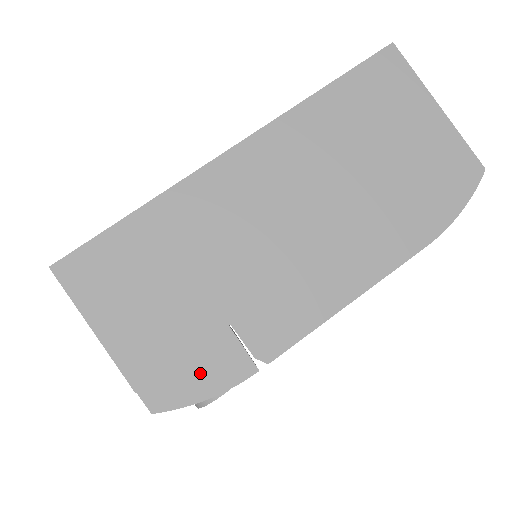
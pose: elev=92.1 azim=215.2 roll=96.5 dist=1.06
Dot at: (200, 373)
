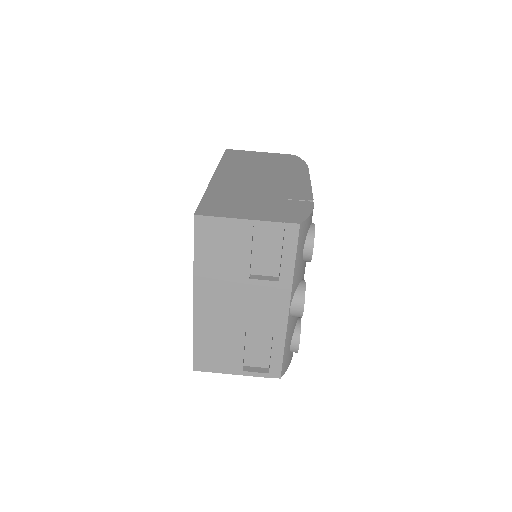
Dot at: (297, 210)
